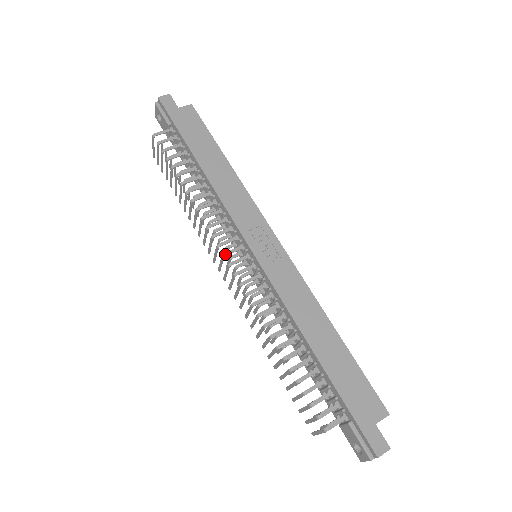
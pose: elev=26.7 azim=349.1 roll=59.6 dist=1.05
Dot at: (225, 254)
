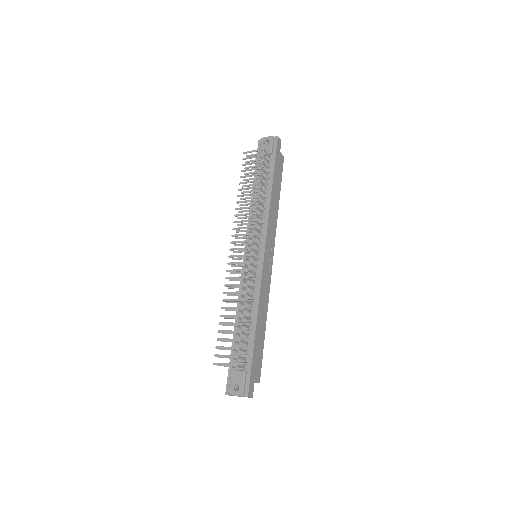
Dot at: (253, 241)
